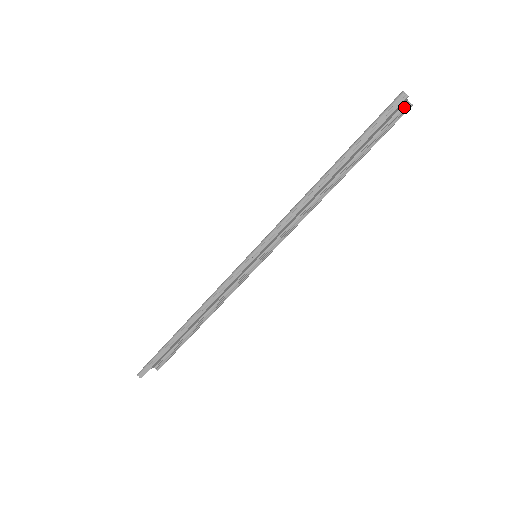
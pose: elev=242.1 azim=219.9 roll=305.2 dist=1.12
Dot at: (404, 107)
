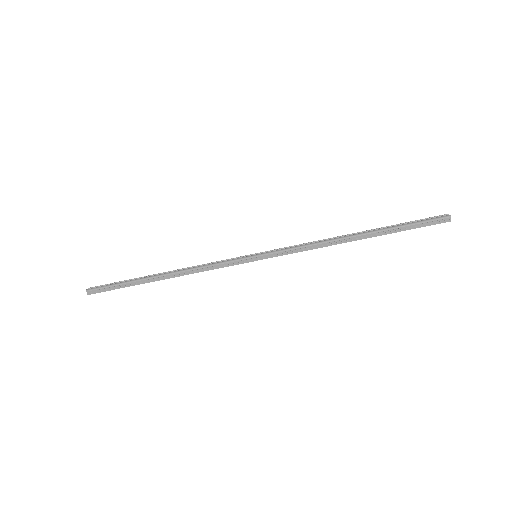
Dot at: occluded
